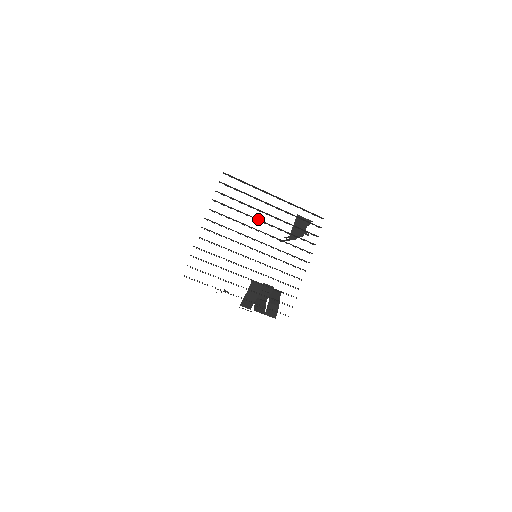
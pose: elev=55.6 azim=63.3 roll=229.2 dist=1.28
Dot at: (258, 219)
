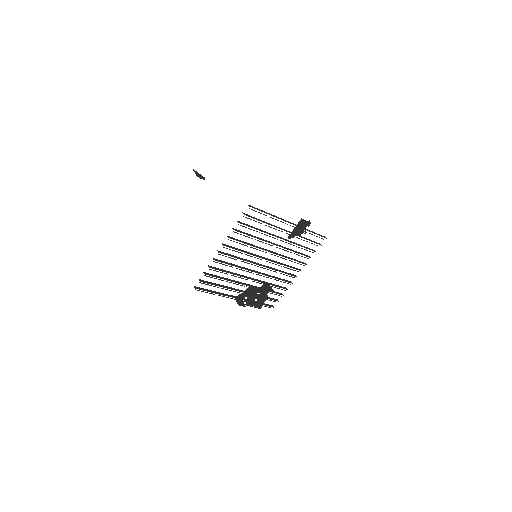
Dot at: (268, 244)
